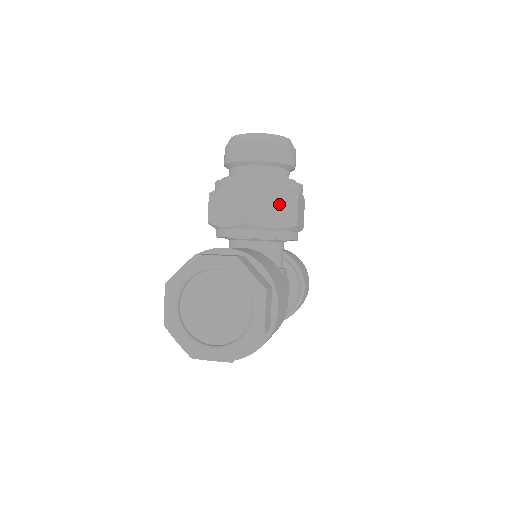
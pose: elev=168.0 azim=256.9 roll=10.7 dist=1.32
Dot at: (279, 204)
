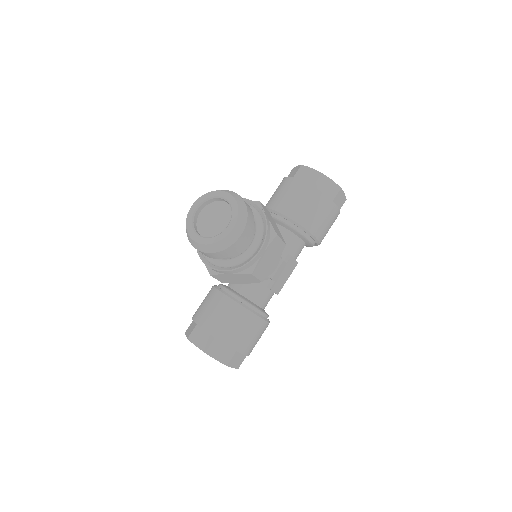
Dot at: (240, 277)
